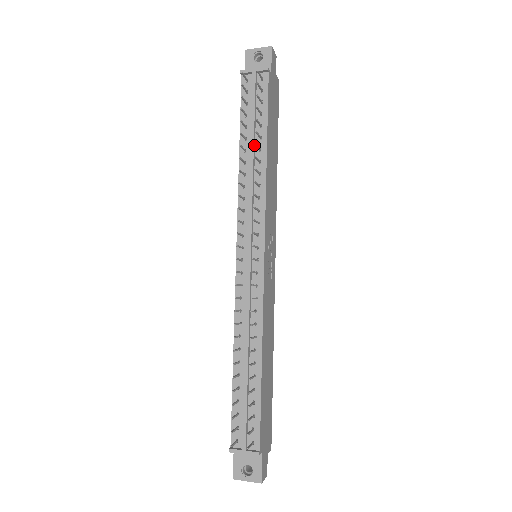
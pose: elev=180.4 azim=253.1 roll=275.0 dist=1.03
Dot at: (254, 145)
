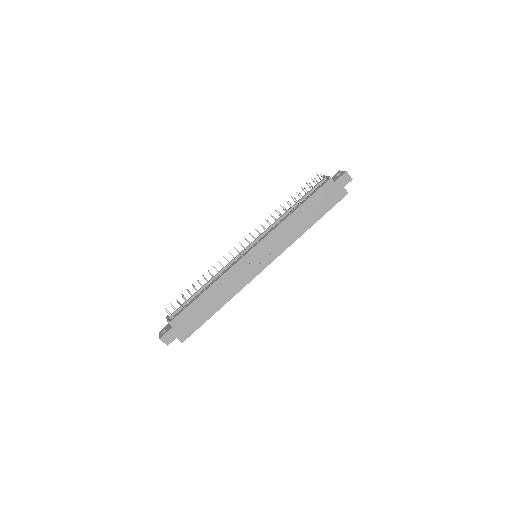
Dot at: (295, 206)
